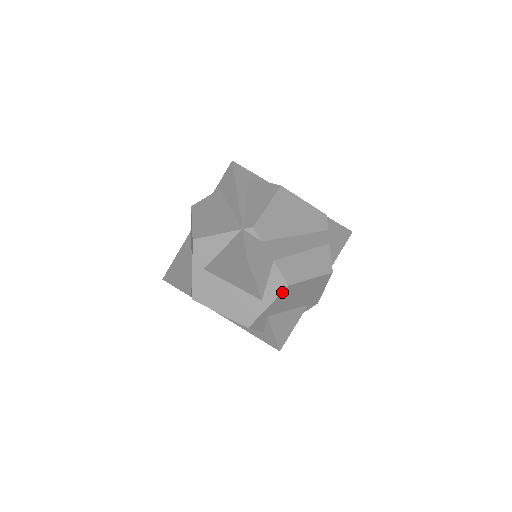
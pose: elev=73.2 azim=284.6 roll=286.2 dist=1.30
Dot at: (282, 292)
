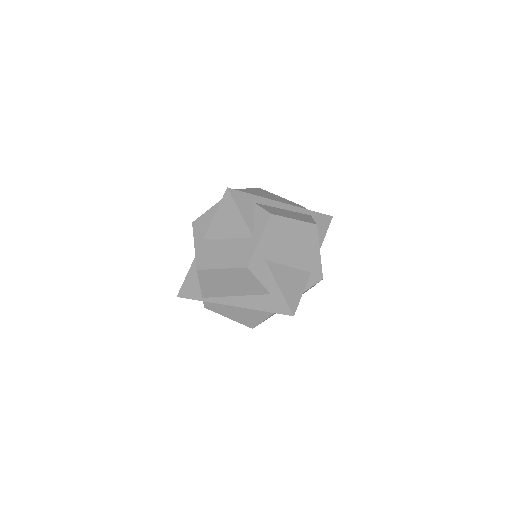
Dot at: (267, 222)
